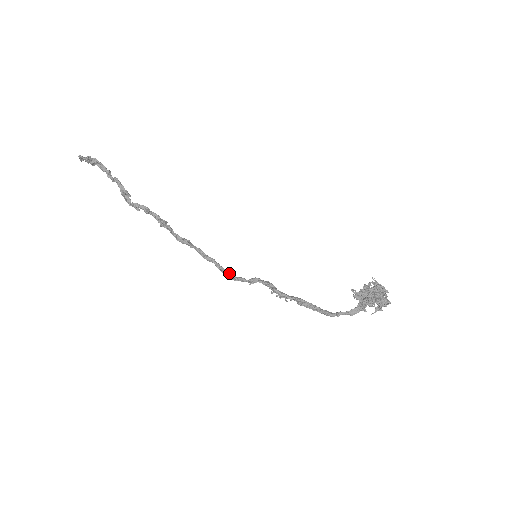
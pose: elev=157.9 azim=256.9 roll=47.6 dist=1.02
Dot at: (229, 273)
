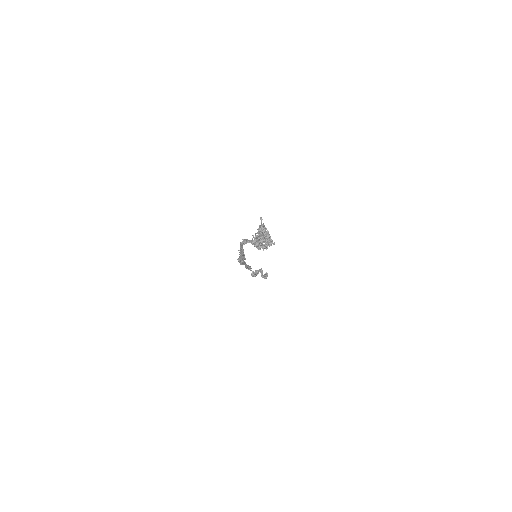
Dot at: (241, 262)
